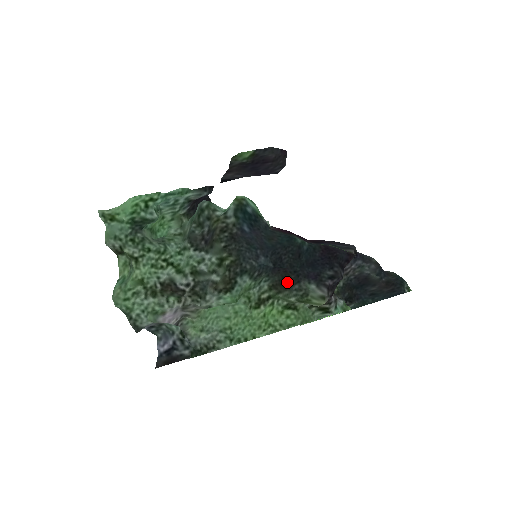
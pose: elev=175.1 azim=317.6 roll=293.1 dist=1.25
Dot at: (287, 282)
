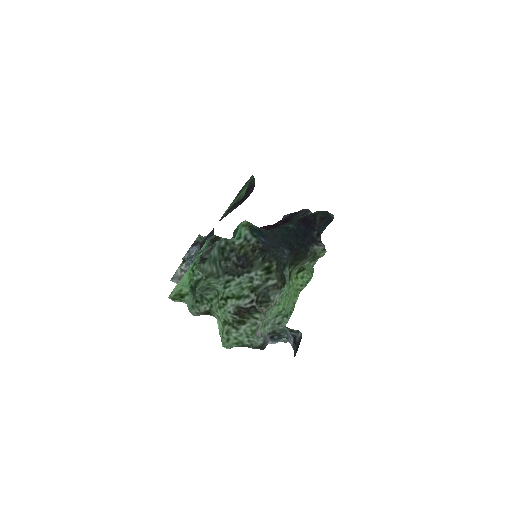
Dot at: (301, 255)
